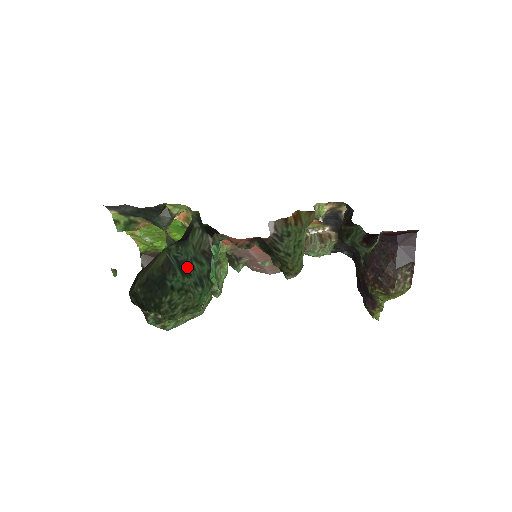
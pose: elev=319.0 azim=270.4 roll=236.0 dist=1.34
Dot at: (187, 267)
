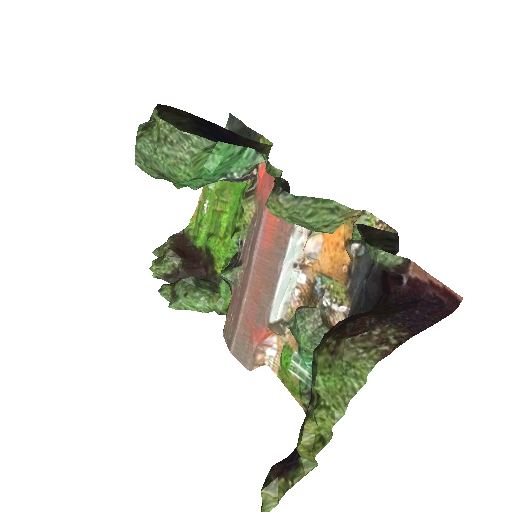
Dot at: occluded
